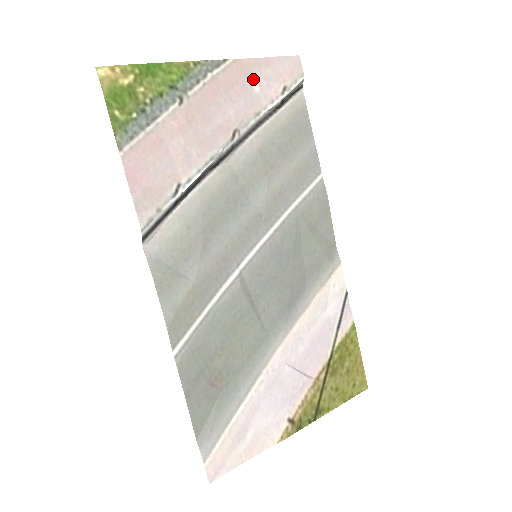
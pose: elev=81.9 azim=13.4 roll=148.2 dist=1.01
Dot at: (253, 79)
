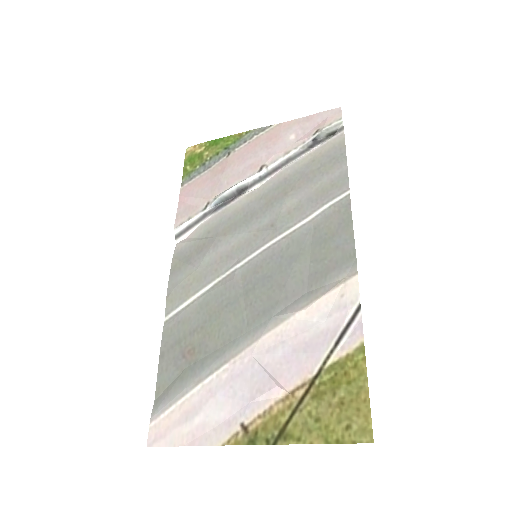
Dot at: (291, 132)
